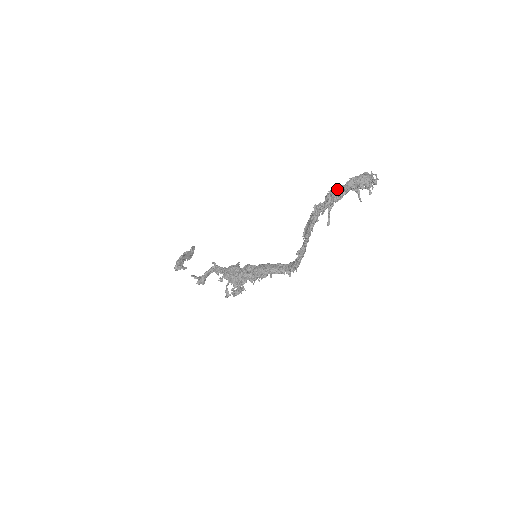
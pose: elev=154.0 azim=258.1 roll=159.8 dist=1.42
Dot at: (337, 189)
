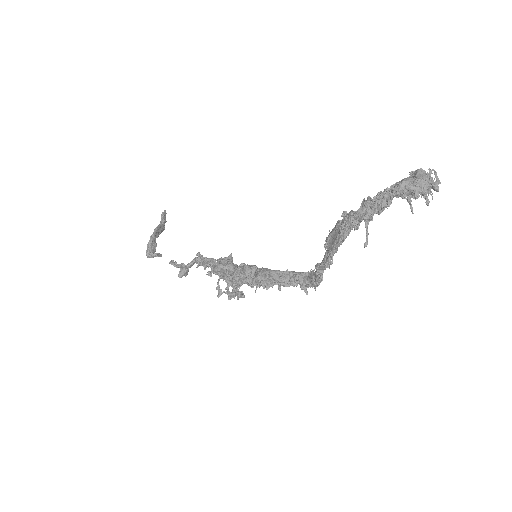
Dot at: (379, 196)
